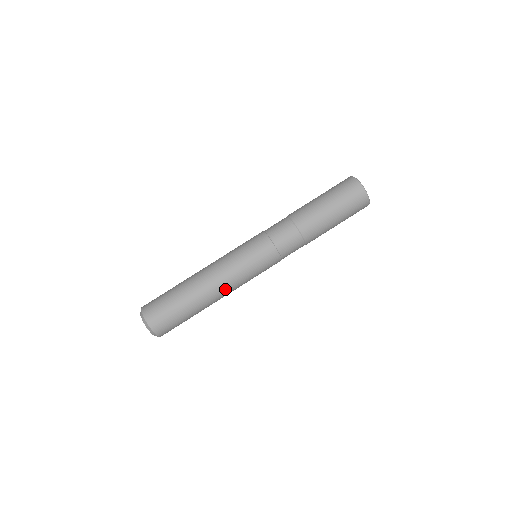
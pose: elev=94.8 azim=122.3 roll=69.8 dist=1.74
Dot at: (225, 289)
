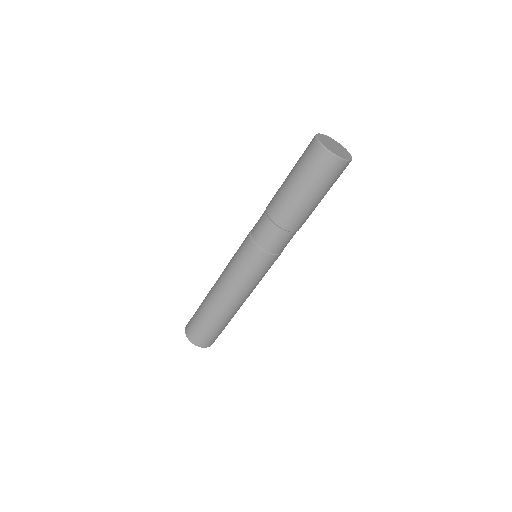
Dot at: (235, 298)
